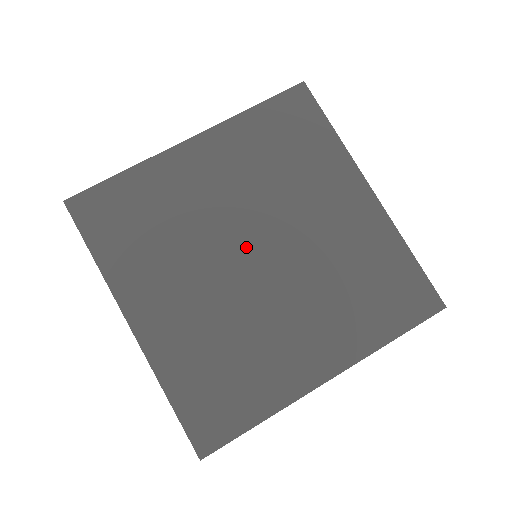
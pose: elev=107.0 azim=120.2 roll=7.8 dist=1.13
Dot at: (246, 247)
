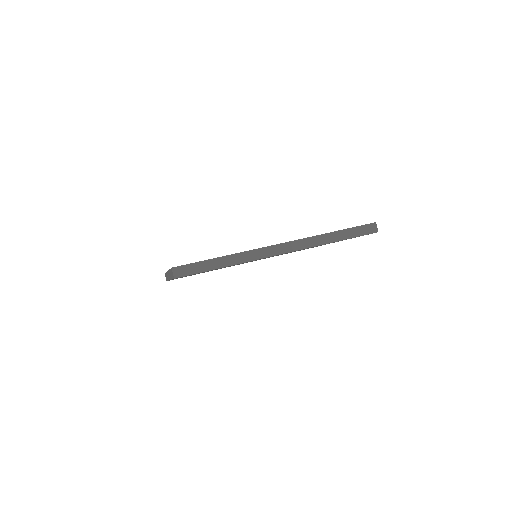
Dot at: occluded
